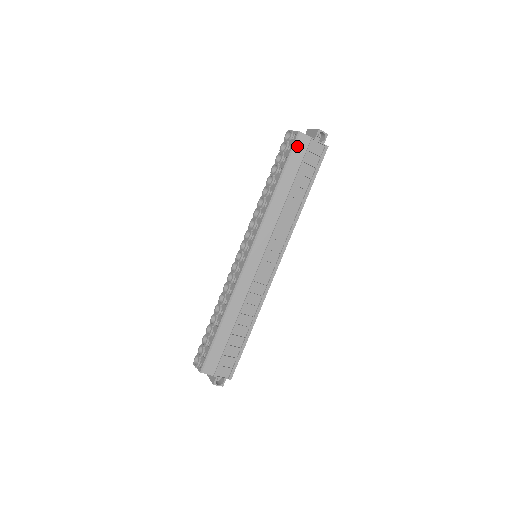
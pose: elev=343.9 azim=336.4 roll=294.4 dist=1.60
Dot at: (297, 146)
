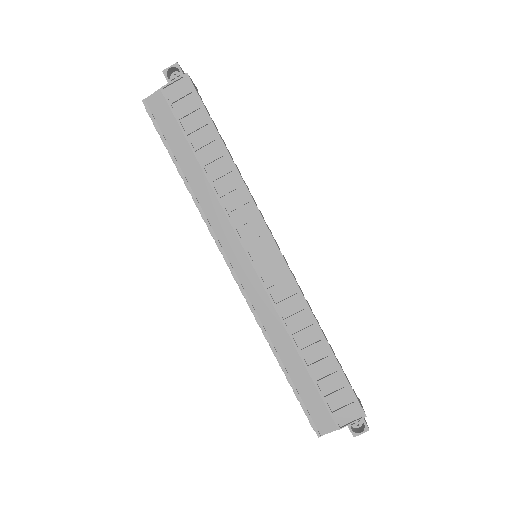
Dot at: (157, 115)
